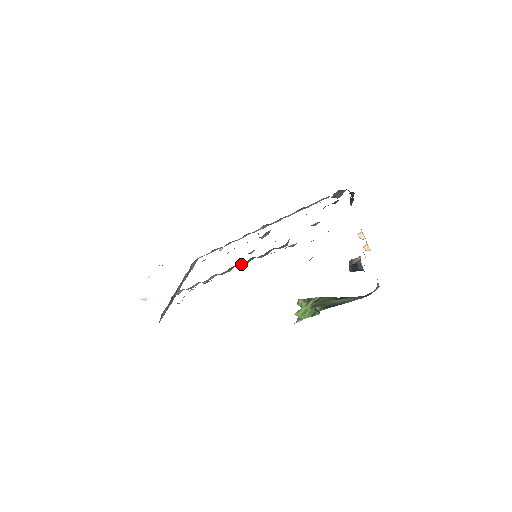
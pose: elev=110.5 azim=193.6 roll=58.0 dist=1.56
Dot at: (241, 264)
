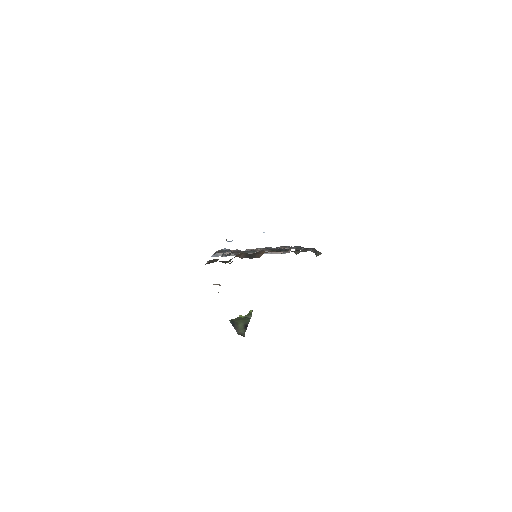
Dot at: occluded
